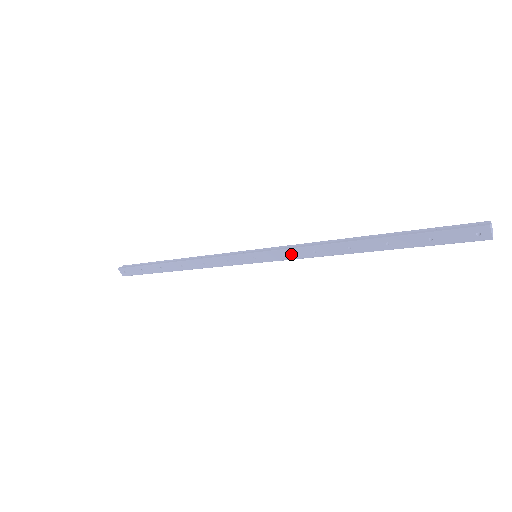
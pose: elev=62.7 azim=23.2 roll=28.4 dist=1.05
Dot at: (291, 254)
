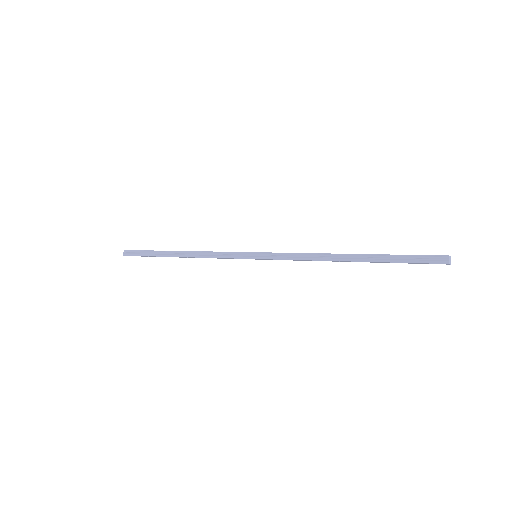
Dot at: occluded
